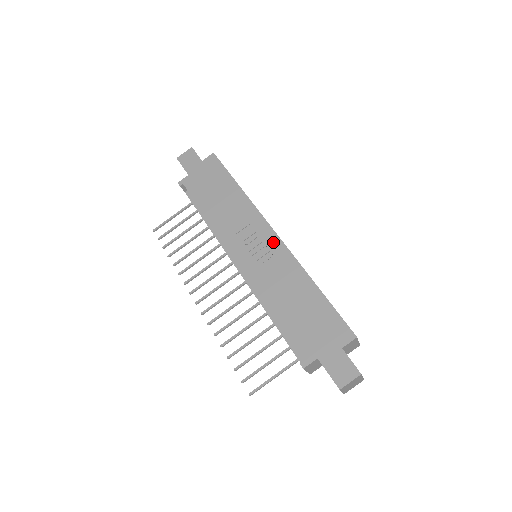
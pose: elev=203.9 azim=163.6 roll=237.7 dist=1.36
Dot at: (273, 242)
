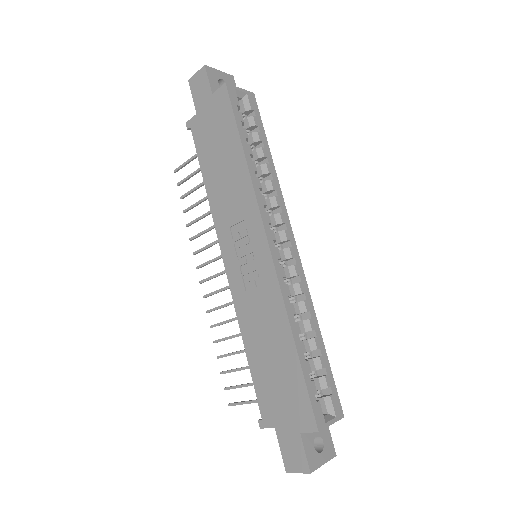
Dot at: (263, 258)
